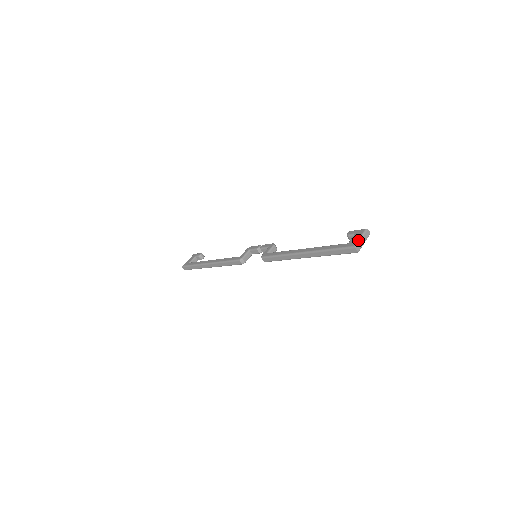
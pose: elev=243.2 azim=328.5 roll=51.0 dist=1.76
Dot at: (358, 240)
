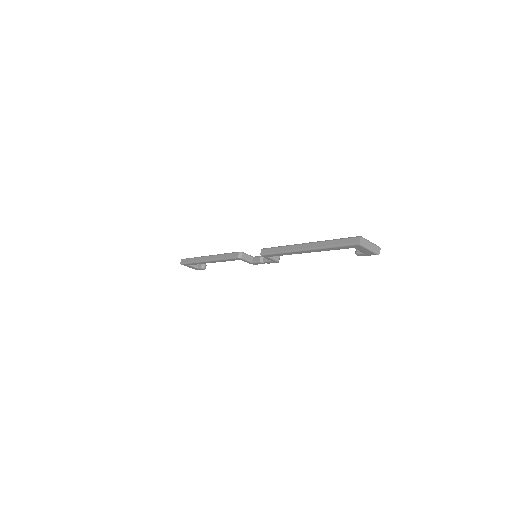
Dot at: occluded
